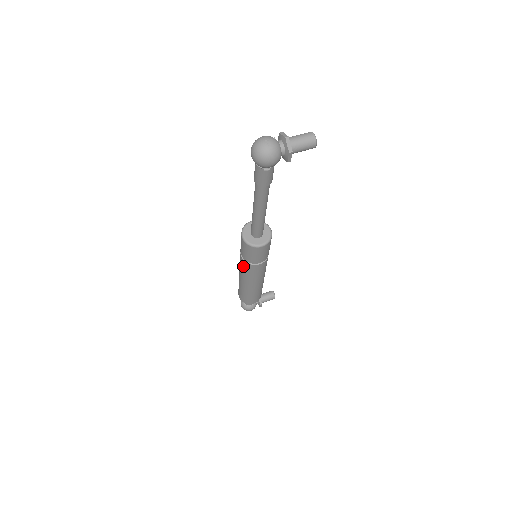
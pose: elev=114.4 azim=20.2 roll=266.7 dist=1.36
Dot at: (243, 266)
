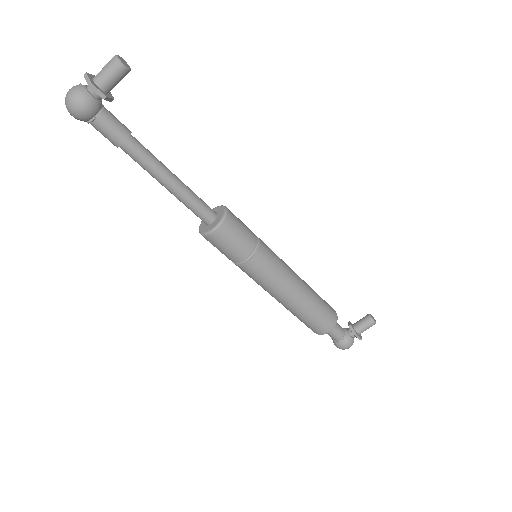
Dot at: occluded
